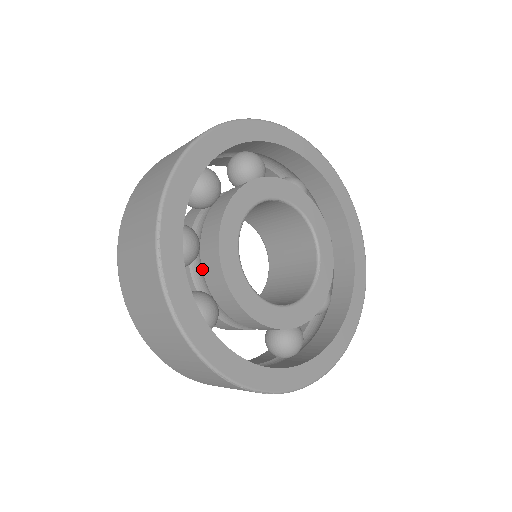
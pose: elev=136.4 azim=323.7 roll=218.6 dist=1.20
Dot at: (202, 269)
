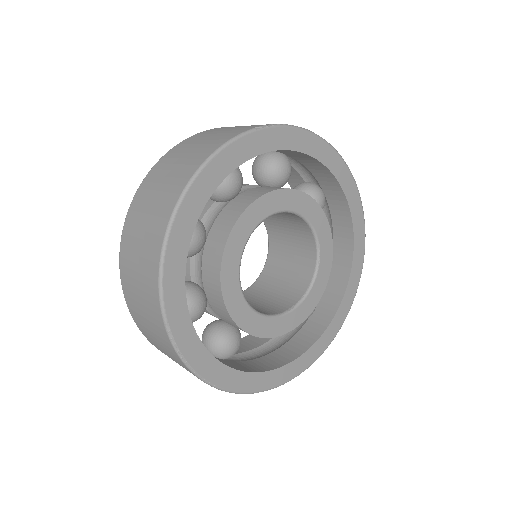
Dot at: (215, 312)
